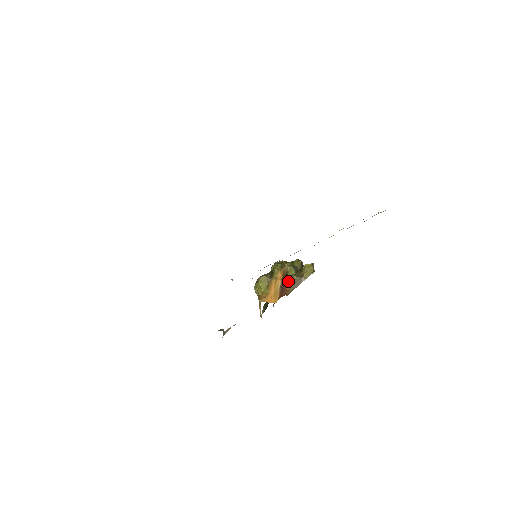
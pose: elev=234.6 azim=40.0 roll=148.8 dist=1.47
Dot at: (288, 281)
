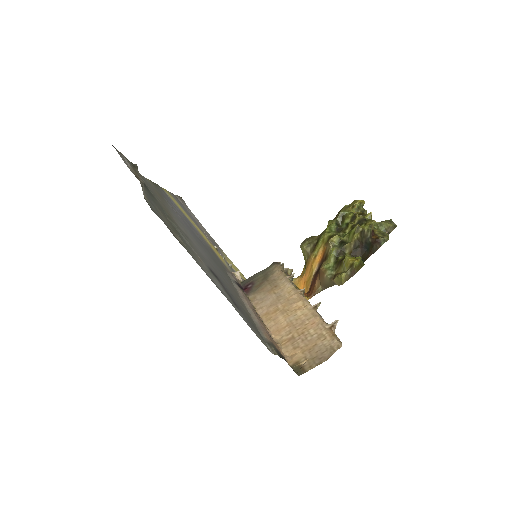
Dot at: (319, 275)
